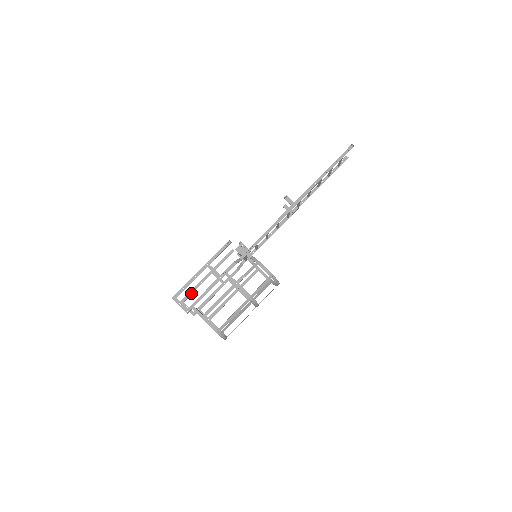
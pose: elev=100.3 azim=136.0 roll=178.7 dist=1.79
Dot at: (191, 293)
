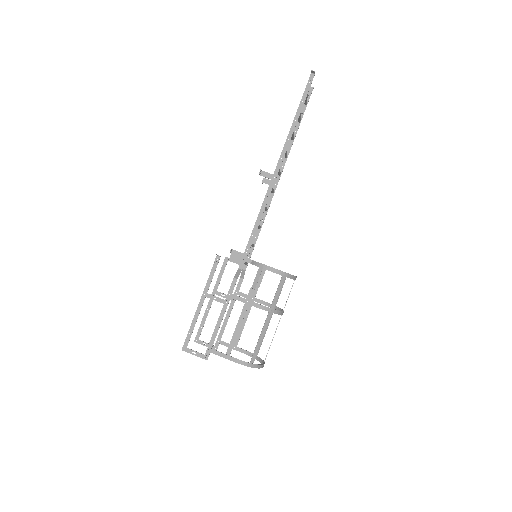
Dot at: (202, 326)
